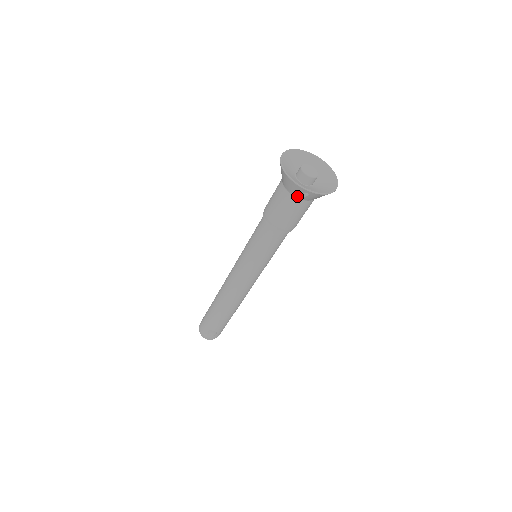
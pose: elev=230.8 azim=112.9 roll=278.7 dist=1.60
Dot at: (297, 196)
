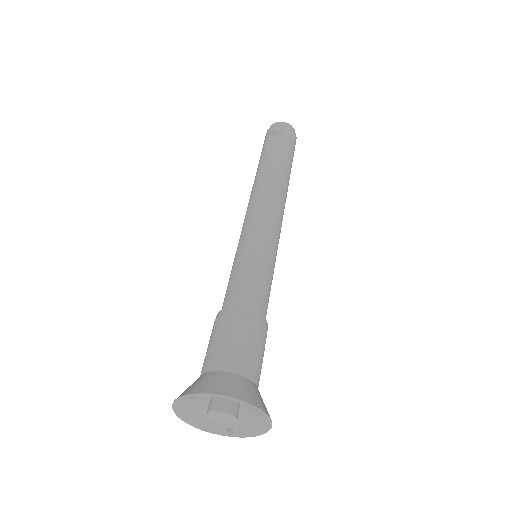
Dot at: occluded
